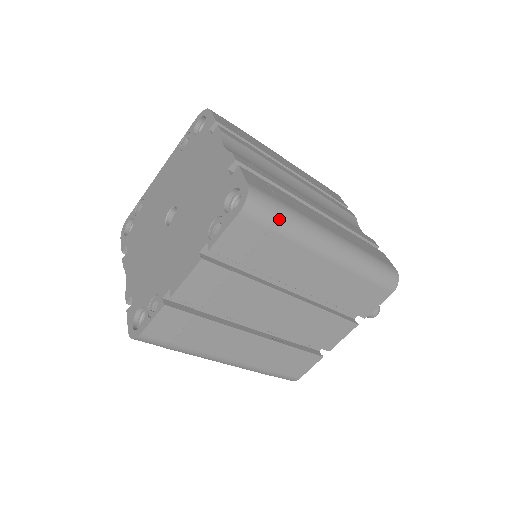
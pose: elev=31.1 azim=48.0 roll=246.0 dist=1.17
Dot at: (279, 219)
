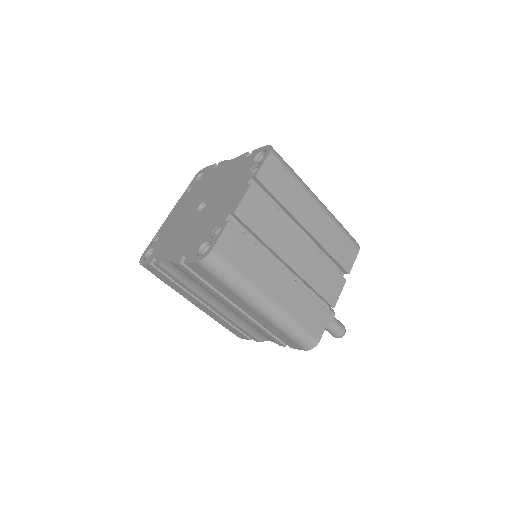
Dot at: (289, 167)
